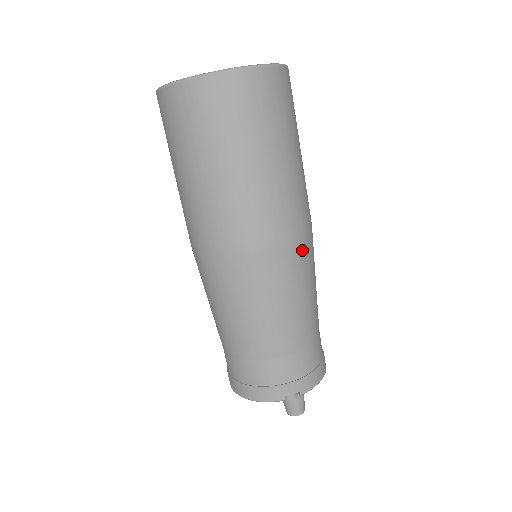
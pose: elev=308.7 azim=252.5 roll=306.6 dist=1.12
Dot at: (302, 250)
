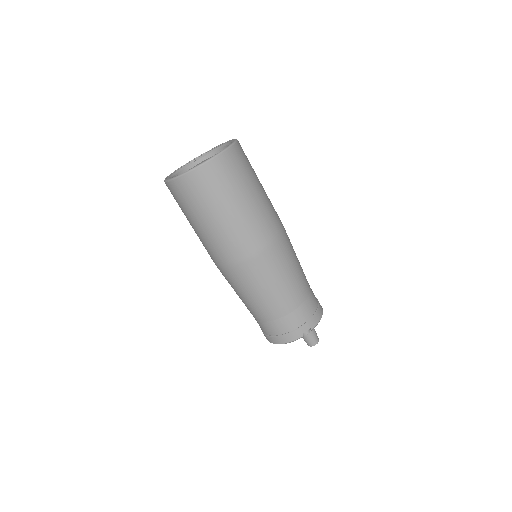
Dot at: (283, 244)
